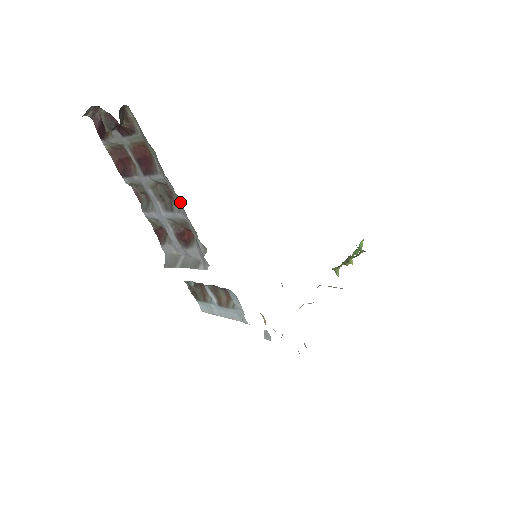
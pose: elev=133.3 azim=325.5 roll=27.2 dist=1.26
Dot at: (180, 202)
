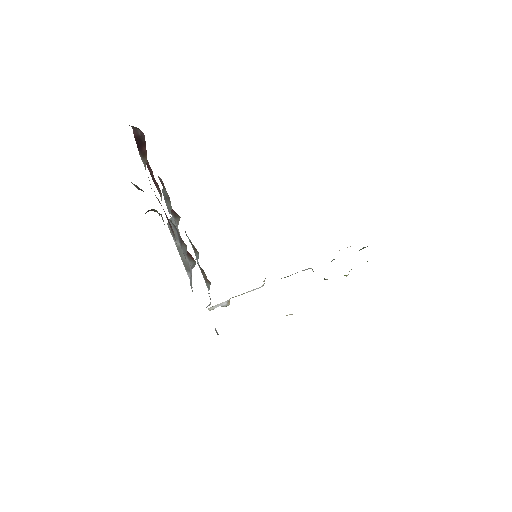
Dot at: occluded
